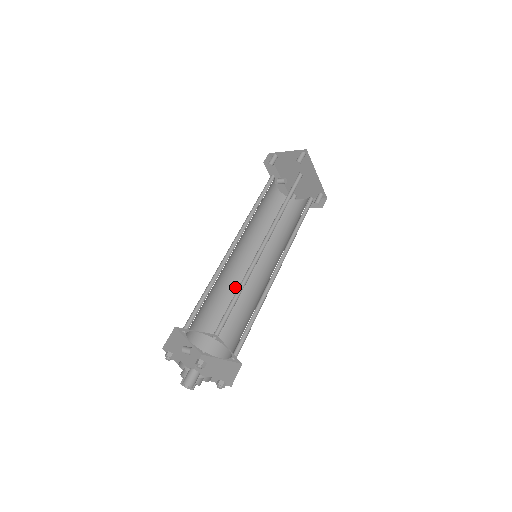
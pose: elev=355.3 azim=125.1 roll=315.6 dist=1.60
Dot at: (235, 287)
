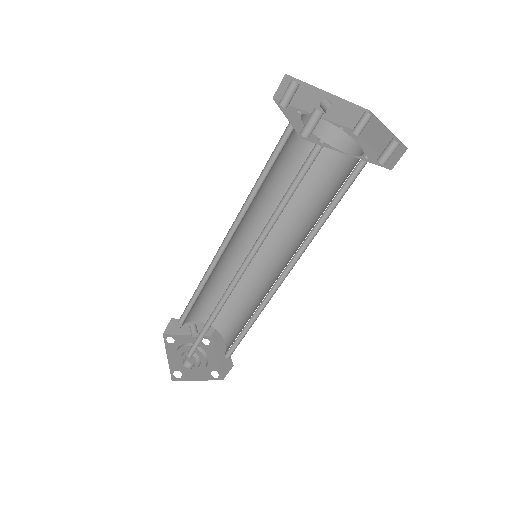
Dot at: (247, 270)
